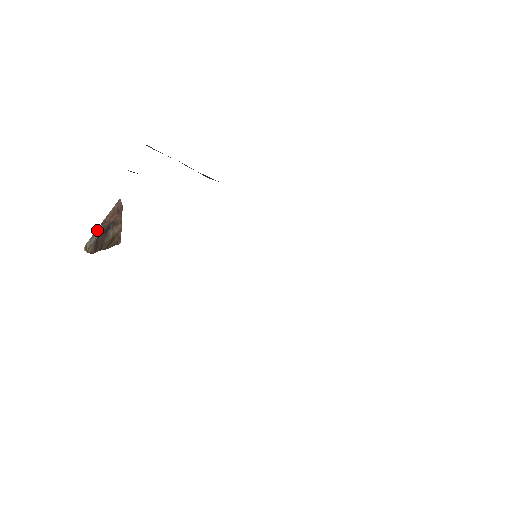
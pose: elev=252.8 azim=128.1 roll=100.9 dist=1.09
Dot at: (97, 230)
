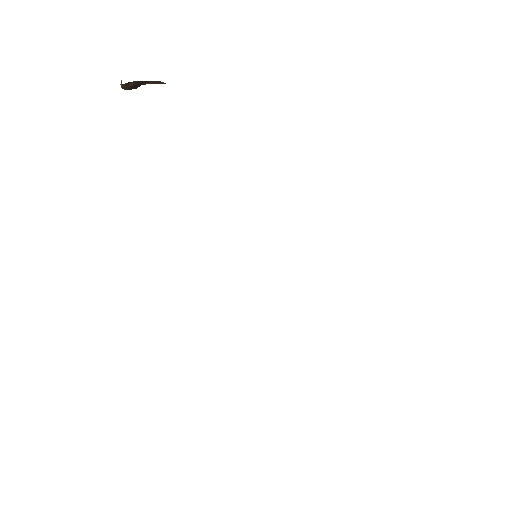
Dot at: (134, 81)
